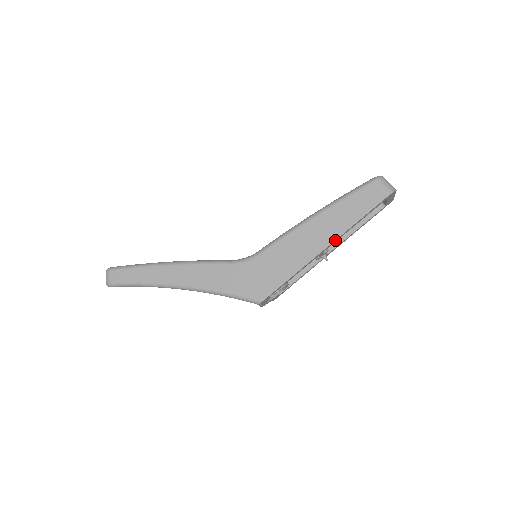
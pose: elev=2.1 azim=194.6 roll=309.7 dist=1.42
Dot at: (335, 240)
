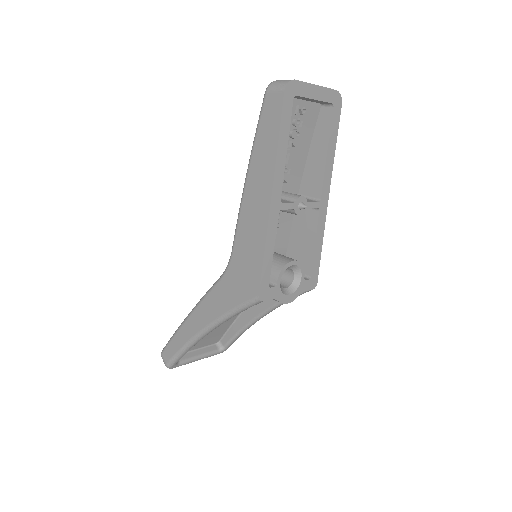
Dot at: (274, 181)
